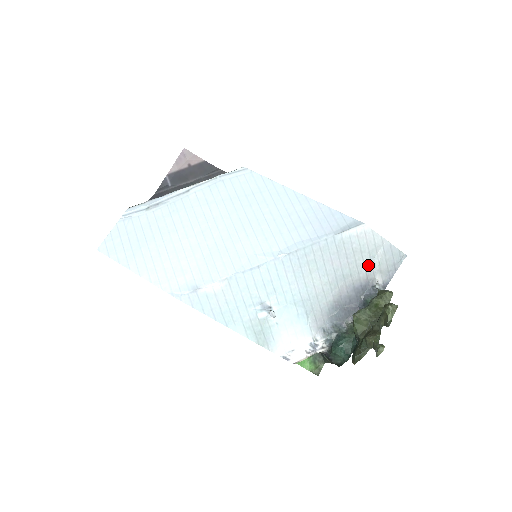
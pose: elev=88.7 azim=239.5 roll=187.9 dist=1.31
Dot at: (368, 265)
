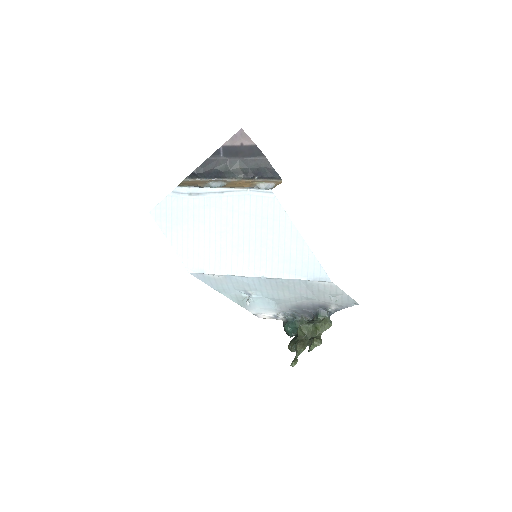
Dot at: (327, 299)
